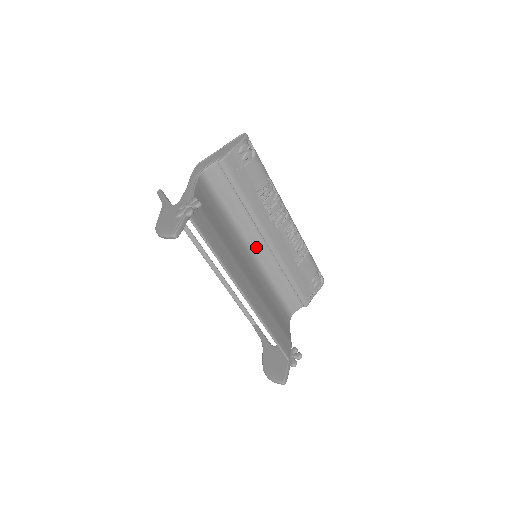
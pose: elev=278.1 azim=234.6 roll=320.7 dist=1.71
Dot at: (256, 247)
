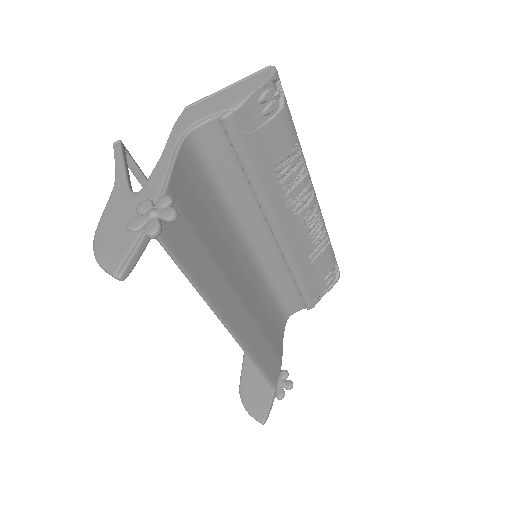
Dot at: (258, 240)
